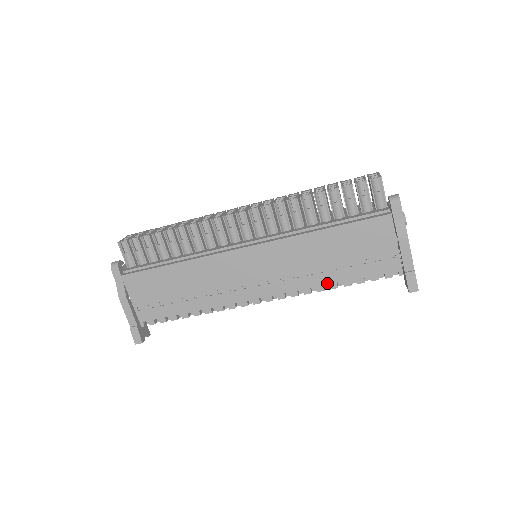
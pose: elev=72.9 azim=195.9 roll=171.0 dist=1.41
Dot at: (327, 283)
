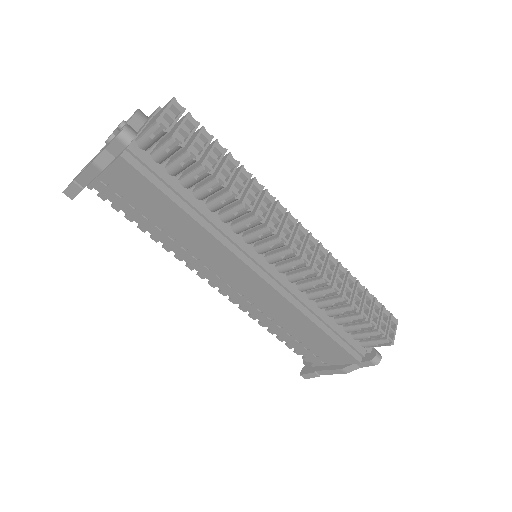
Dot at: (271, 329)
